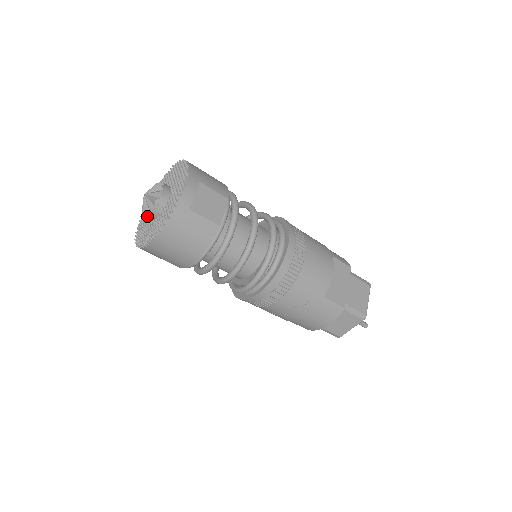
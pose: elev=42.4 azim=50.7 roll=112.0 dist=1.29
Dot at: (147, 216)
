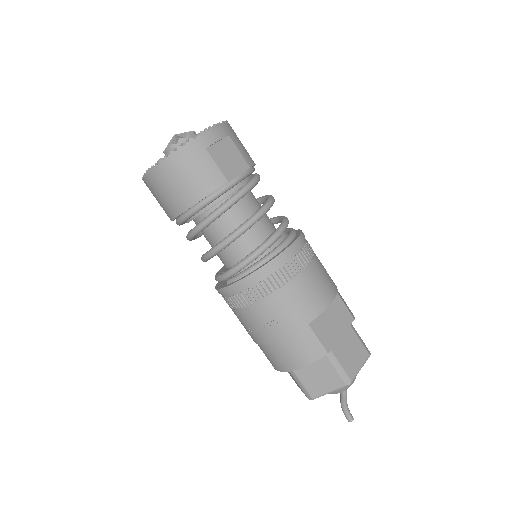
Dot at: (166, 154)
